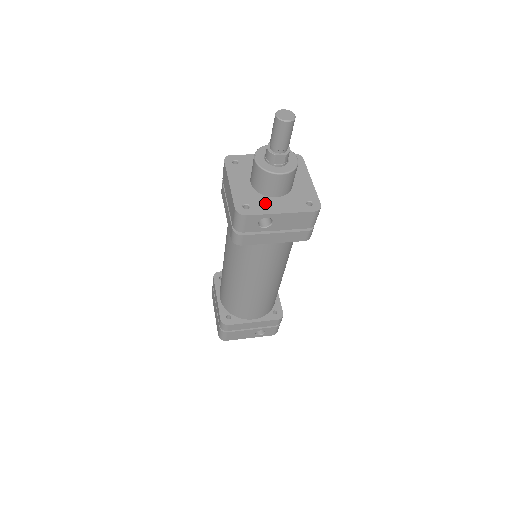
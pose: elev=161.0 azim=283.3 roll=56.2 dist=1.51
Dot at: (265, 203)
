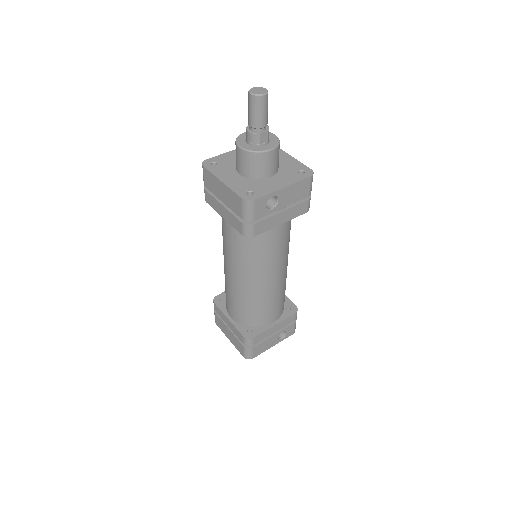
Dot at: (264, 185)
